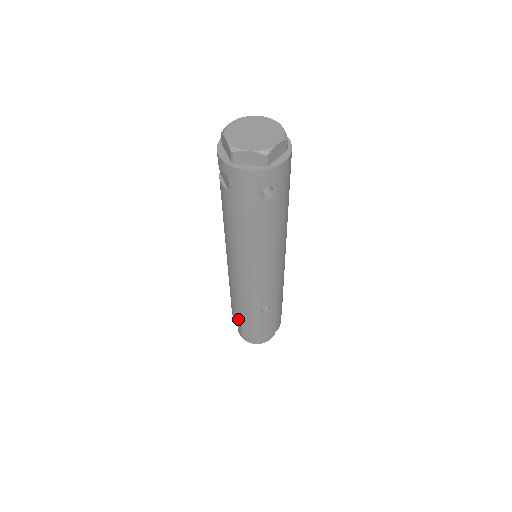
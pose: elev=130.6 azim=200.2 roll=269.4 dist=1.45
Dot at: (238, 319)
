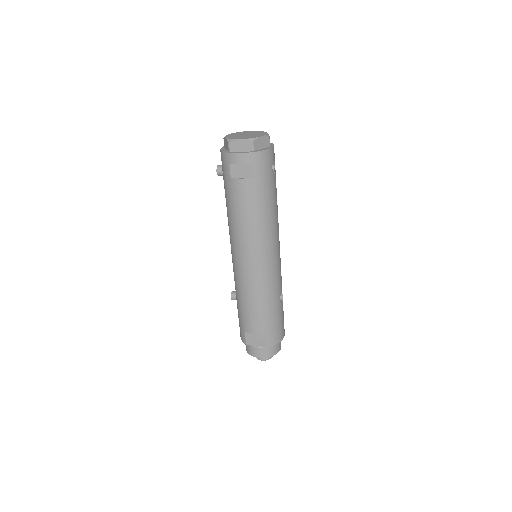
Dot at: (265, 327)
